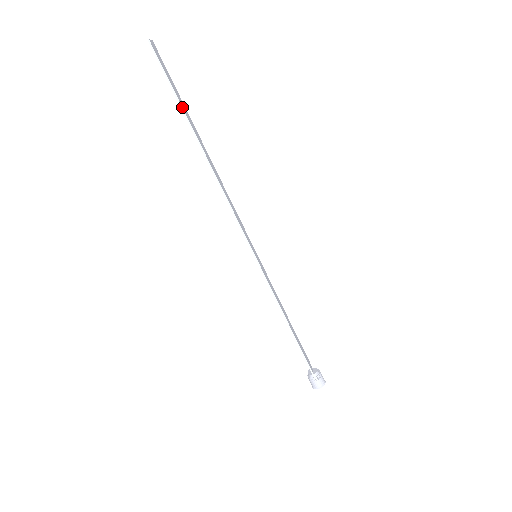
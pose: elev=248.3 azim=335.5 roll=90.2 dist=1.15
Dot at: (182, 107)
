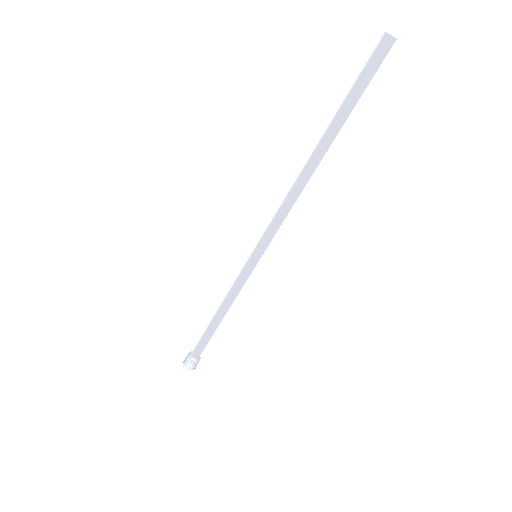
Dot at: (341, 107)
